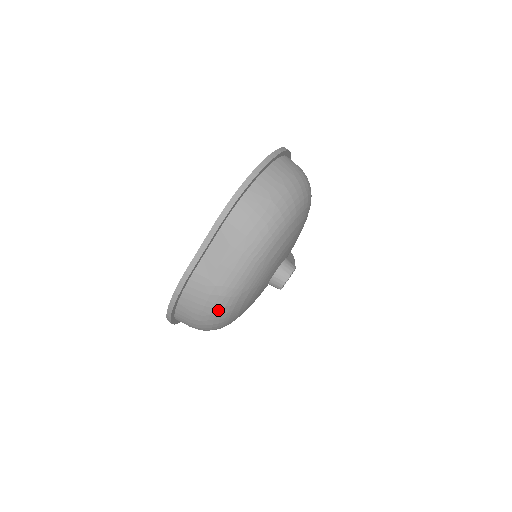
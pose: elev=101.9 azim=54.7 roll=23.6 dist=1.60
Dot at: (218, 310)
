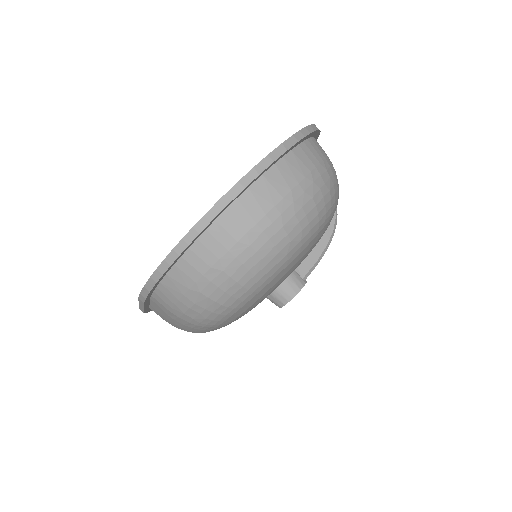
Dot at: occluded
